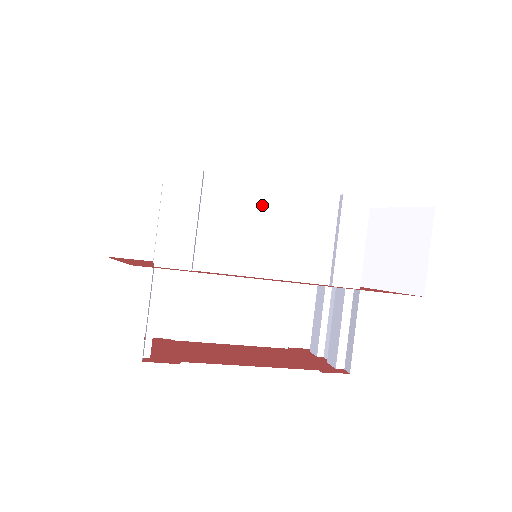
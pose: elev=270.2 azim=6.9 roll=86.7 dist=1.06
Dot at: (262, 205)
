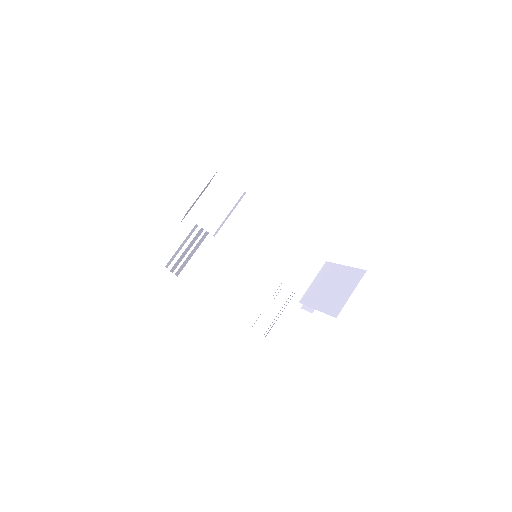
Dot at: (268, 223)
